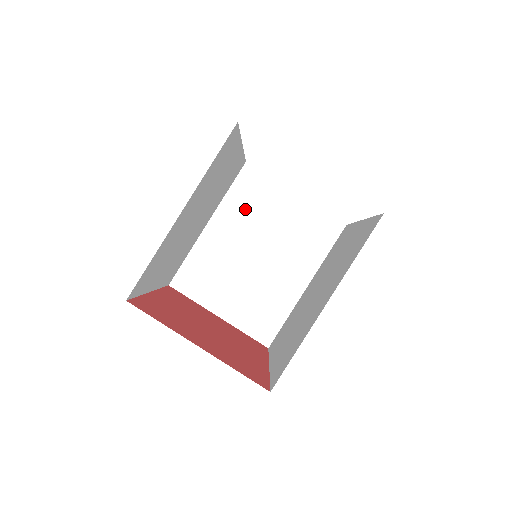
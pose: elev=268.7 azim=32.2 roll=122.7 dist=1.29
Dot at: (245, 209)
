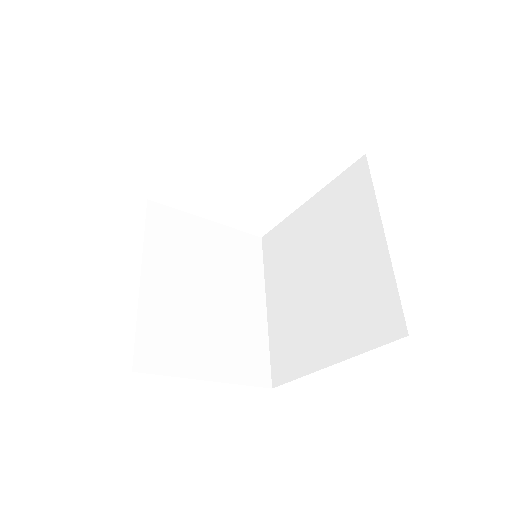
Dot at: (172, 248)
